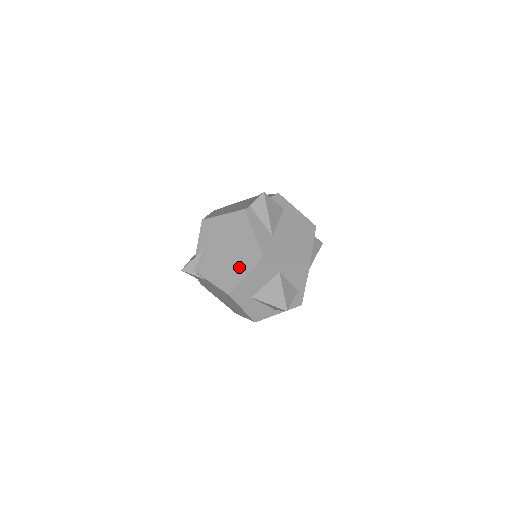
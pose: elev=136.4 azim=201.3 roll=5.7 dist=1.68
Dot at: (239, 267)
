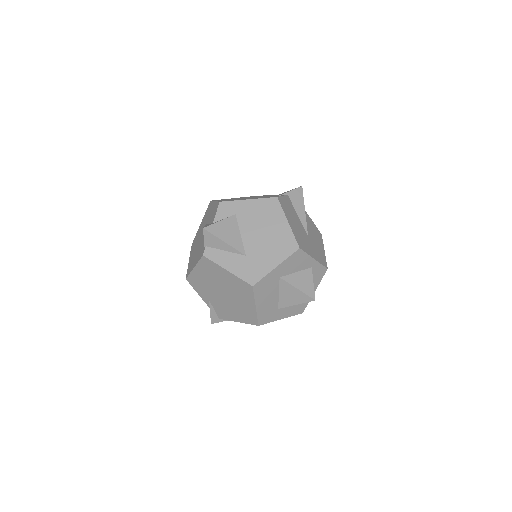
Dot at: (244, 302)
